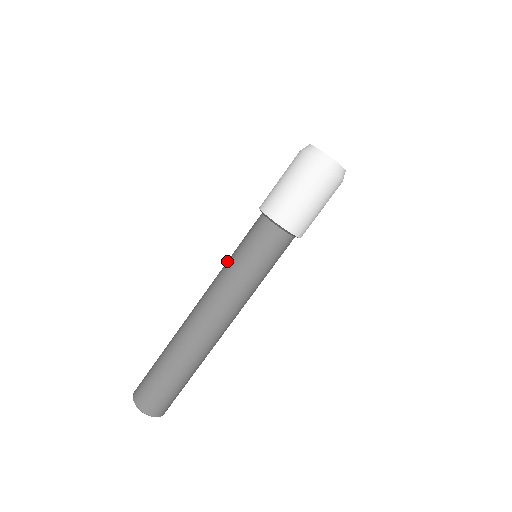
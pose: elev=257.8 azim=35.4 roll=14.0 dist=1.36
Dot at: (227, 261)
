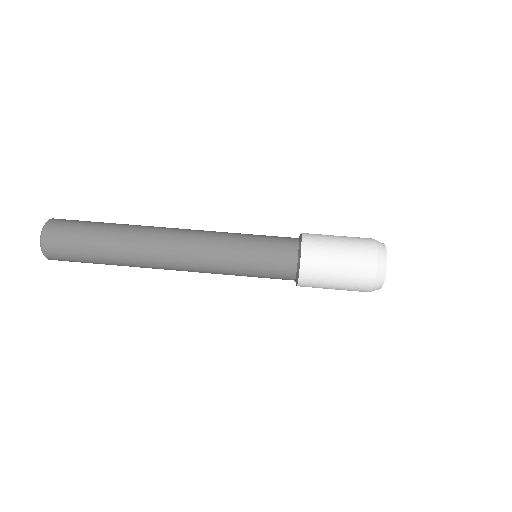
Dot at: (235, 233)
